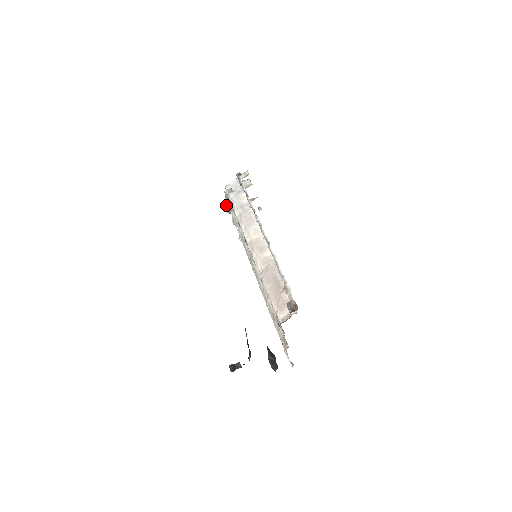
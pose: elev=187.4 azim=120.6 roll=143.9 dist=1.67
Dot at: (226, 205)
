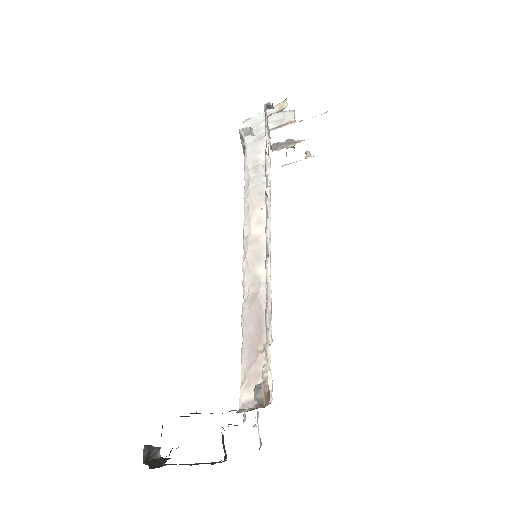
Dot at: (243, 150)
